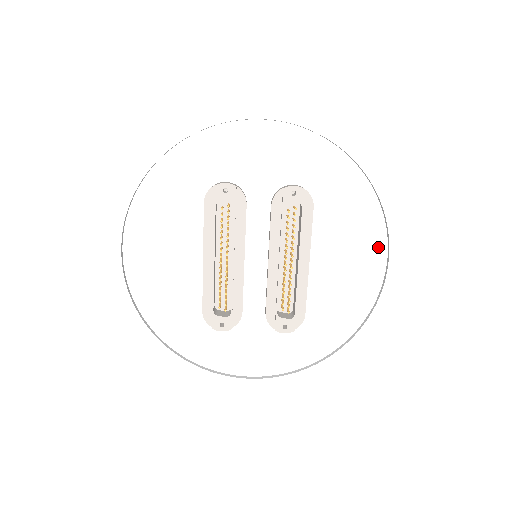
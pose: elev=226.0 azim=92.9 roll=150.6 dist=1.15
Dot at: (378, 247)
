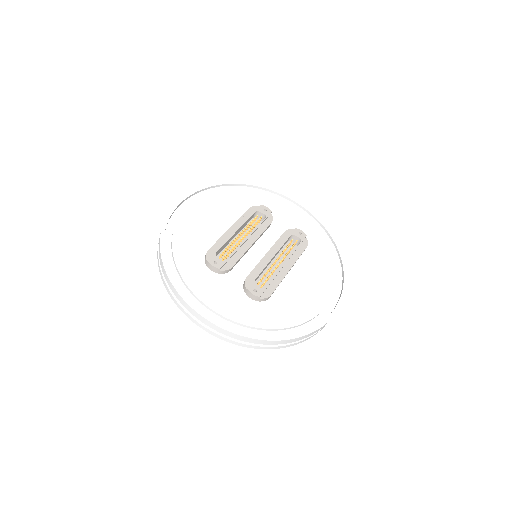
Dot at: (333, 293)
